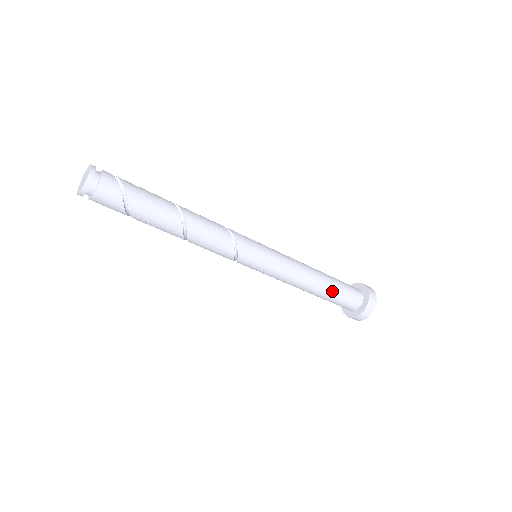
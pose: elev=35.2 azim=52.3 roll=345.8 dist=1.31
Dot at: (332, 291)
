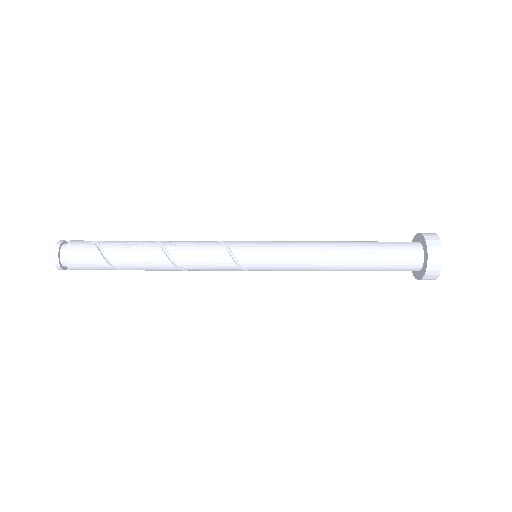
Dot at: (366, 243)
